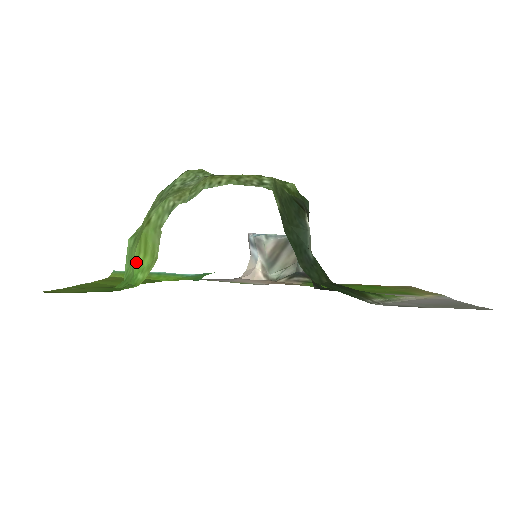
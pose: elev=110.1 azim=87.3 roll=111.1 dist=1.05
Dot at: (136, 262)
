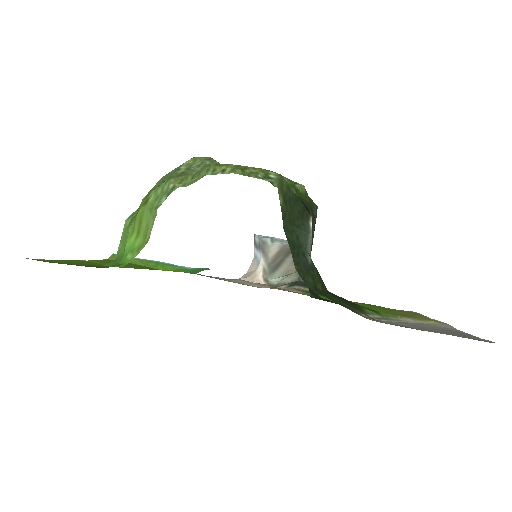
Dot at: (128, 242)
